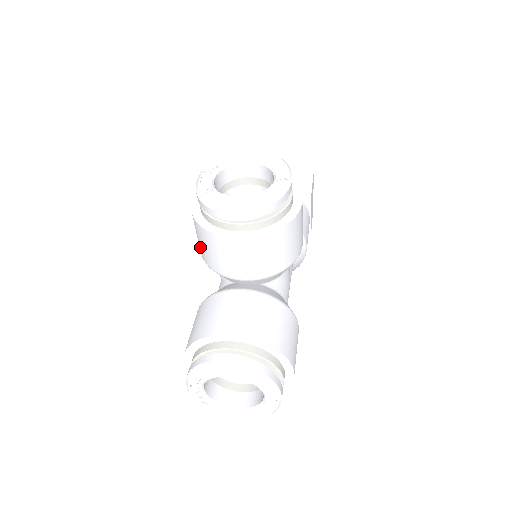
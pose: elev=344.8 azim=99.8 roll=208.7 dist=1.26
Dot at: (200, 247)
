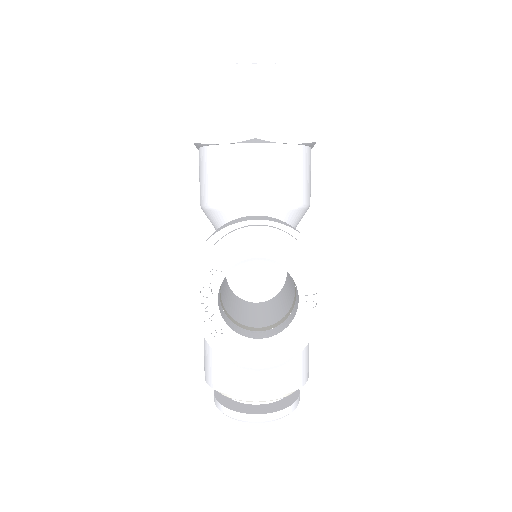
Dot at: occluded
